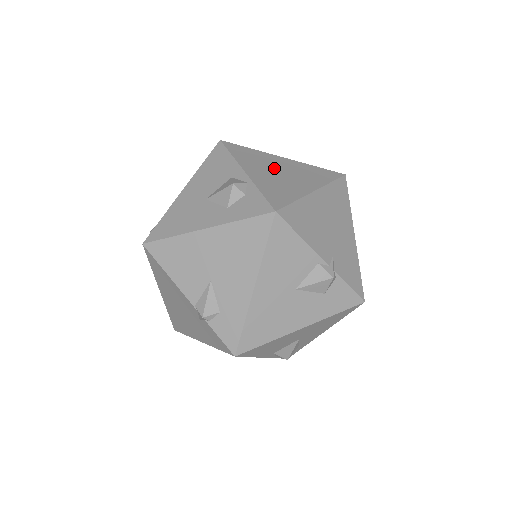
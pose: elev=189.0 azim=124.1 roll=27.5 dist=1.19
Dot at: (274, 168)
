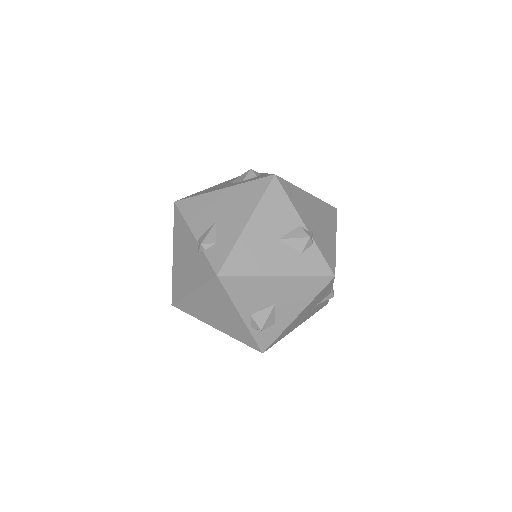
Dot at: occluded
